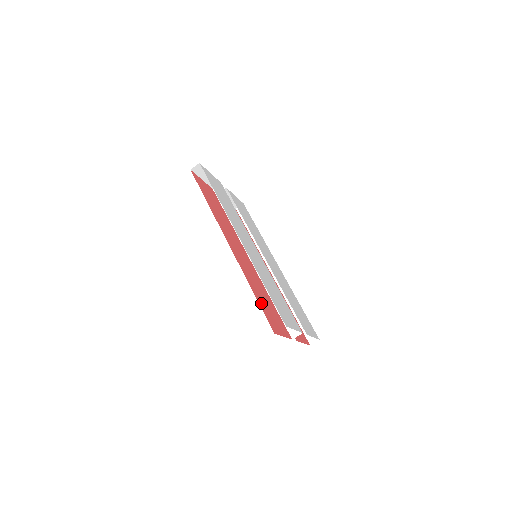
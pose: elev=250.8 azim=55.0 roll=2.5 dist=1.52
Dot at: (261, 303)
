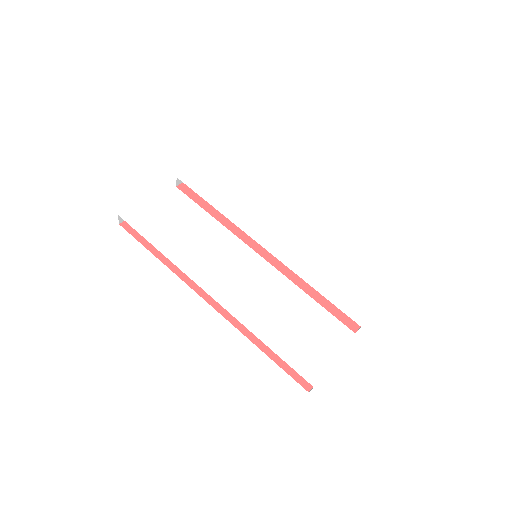
Dot at: occluded
